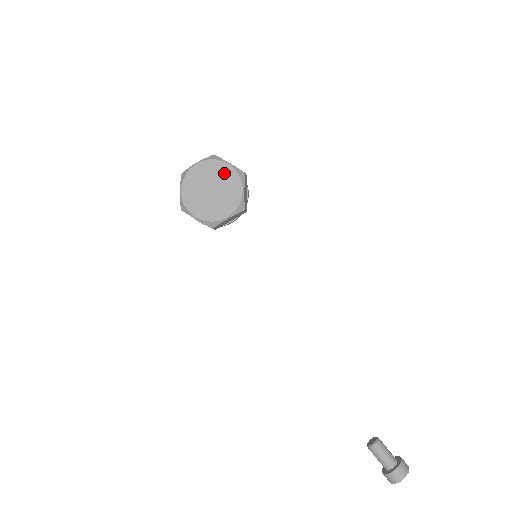
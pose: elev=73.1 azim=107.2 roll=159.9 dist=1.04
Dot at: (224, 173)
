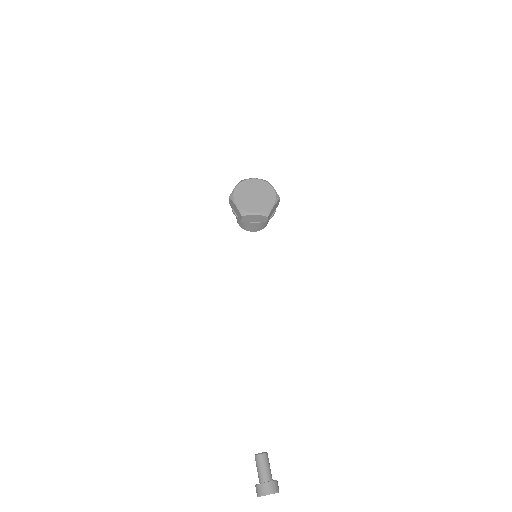
Dot at: (268, 191)
